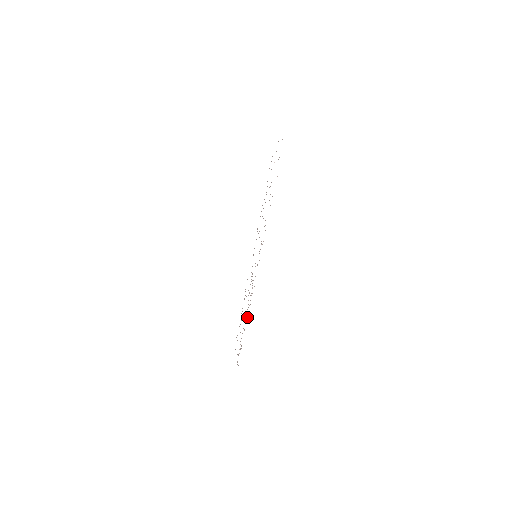
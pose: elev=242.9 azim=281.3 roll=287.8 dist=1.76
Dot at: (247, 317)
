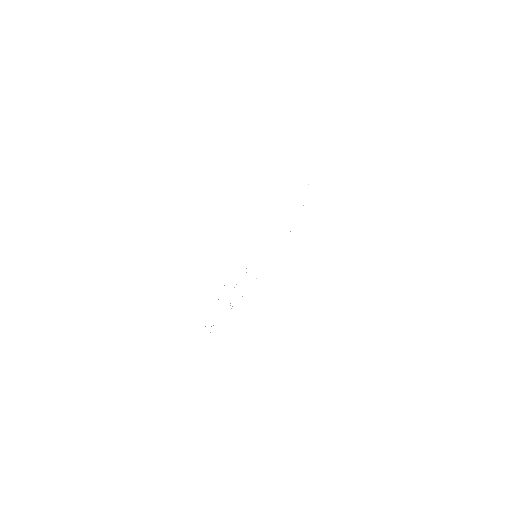
Dot at: occluded
